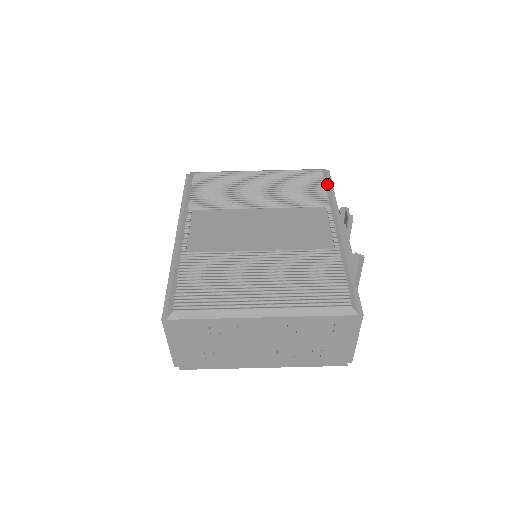
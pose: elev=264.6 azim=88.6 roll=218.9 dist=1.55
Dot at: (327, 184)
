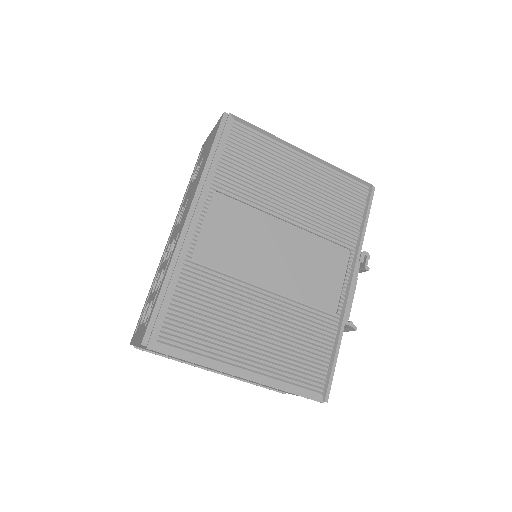
Dot at: (365, 212)
